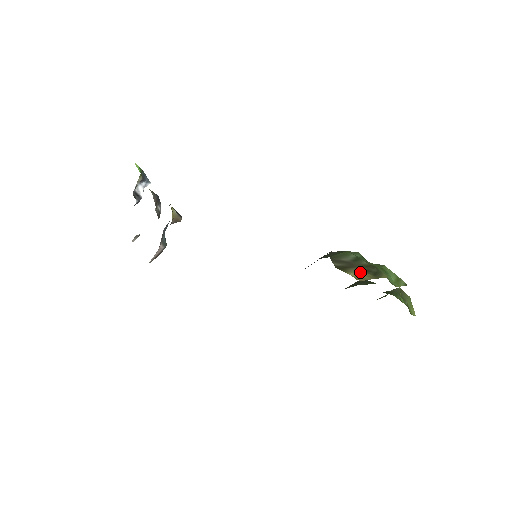
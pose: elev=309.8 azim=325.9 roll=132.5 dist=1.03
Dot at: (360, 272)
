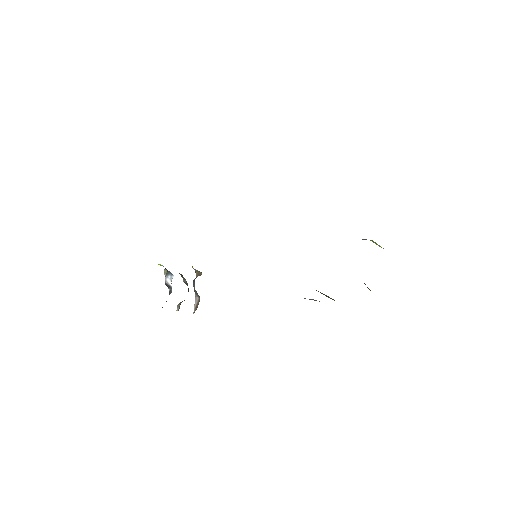
Dot at: occluded
